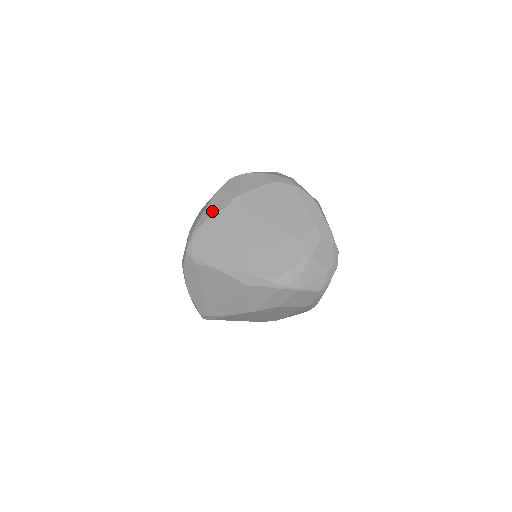
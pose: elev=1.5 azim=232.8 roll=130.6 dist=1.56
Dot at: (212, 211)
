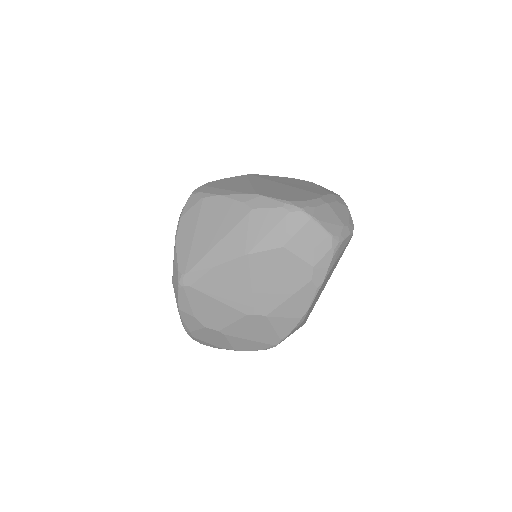
Dot at: occluded
